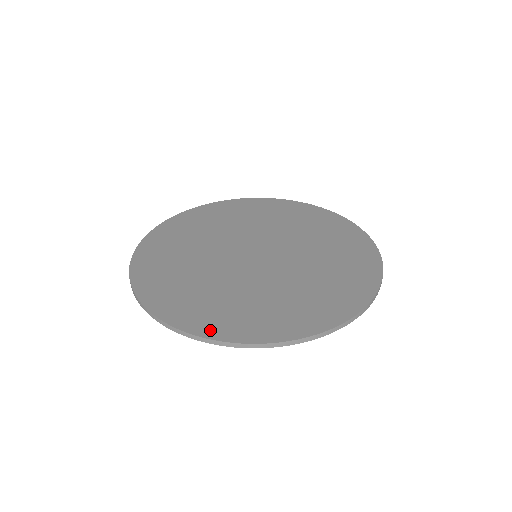
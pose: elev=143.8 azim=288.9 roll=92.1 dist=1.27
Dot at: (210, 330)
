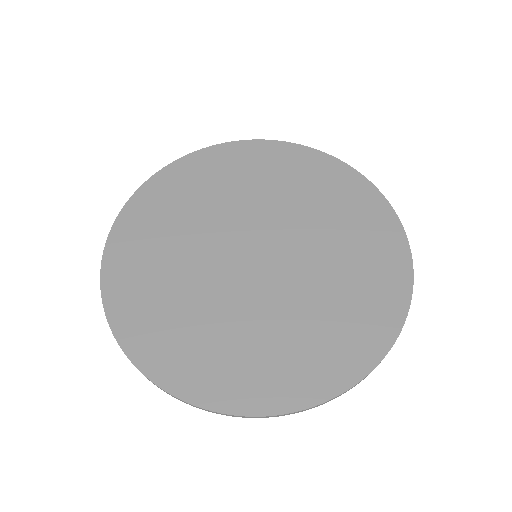
Dot at: (151, 363)
